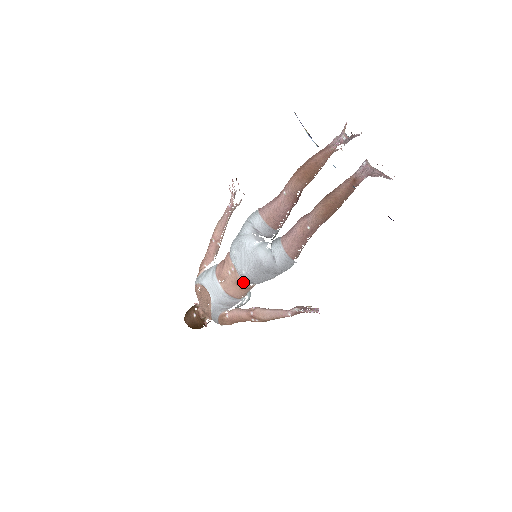
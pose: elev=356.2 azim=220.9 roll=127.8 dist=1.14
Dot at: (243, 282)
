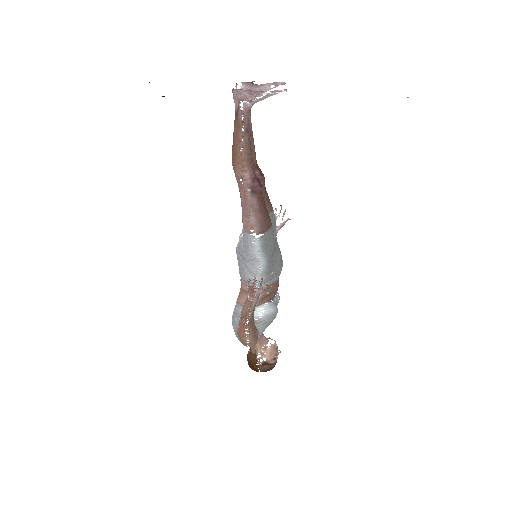
Dot at: (244, 284)
